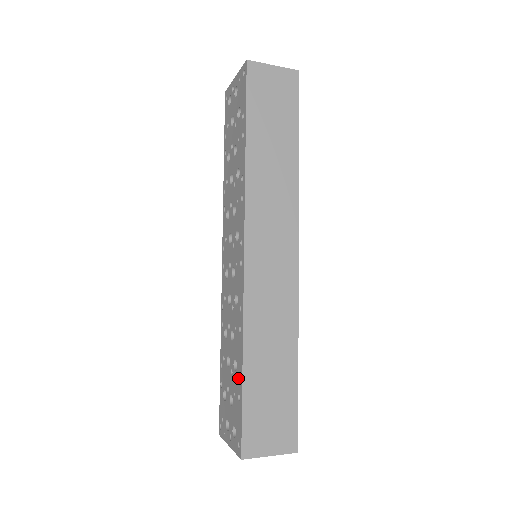
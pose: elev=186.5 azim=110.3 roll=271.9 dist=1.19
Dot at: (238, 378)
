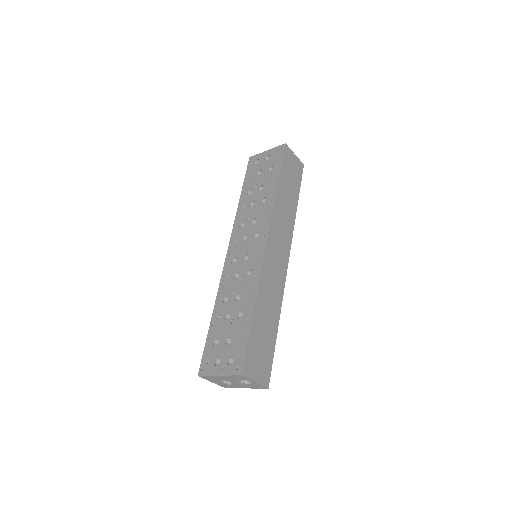
Dot at: (245, 321)
